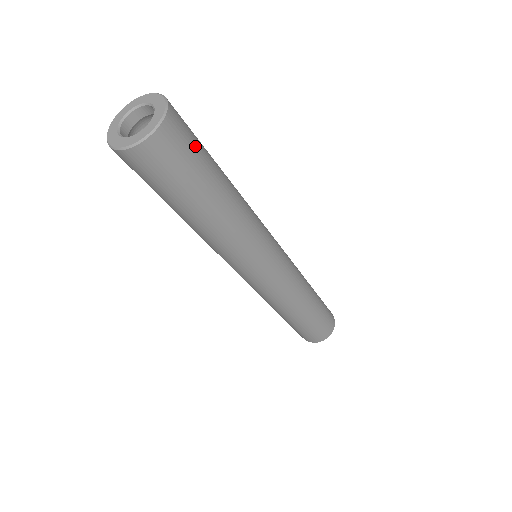
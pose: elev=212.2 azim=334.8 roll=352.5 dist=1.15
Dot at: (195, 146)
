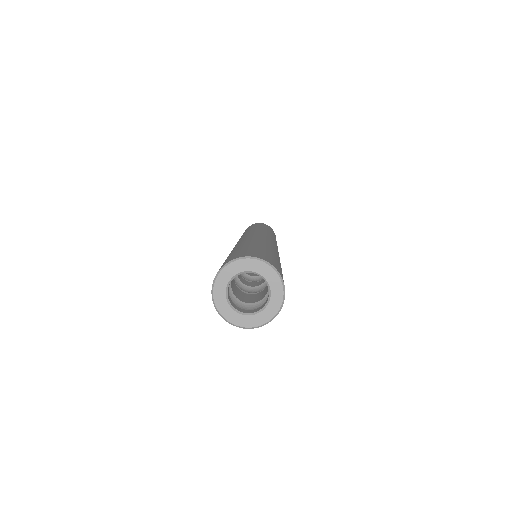
Dot at: occluded
